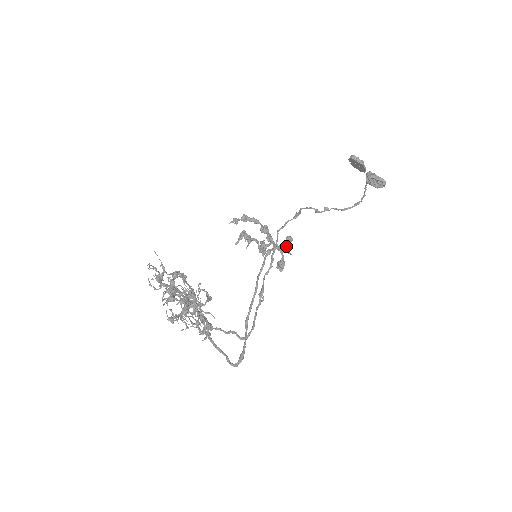
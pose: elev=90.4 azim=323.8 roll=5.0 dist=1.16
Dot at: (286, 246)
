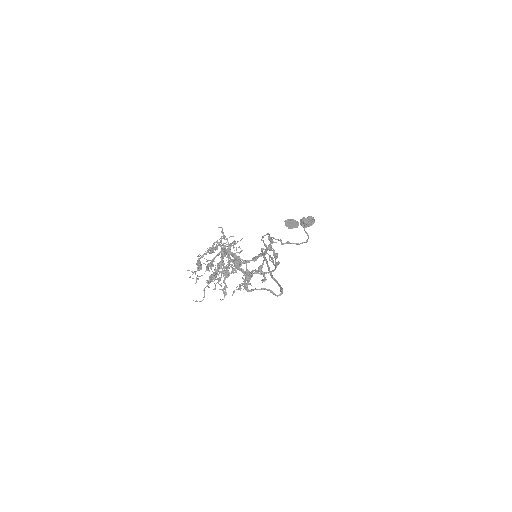
Dot at: (270, 241)
